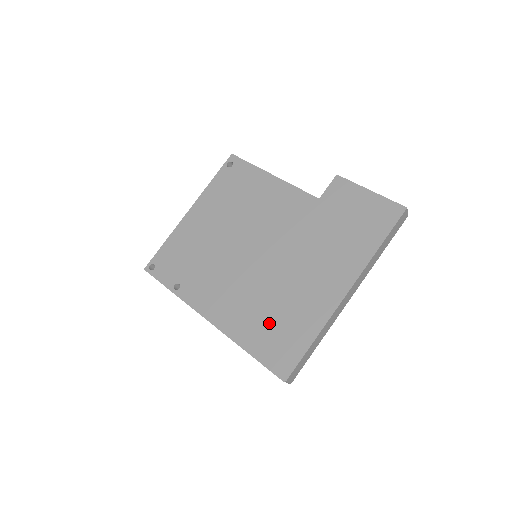
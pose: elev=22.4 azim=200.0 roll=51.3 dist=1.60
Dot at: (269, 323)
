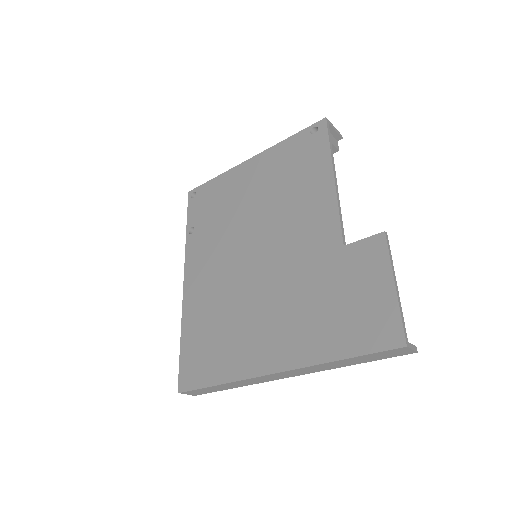
Dot at: (209, 332)
